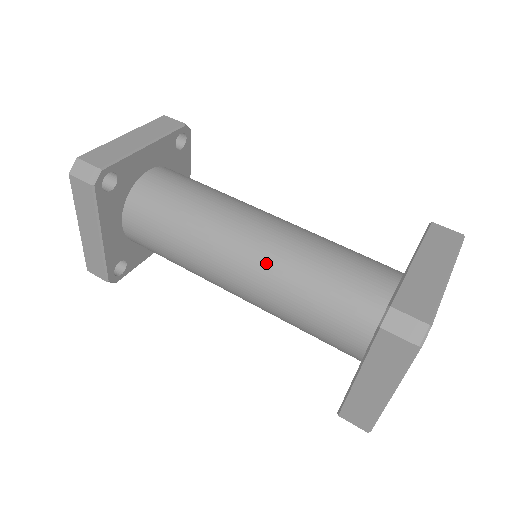
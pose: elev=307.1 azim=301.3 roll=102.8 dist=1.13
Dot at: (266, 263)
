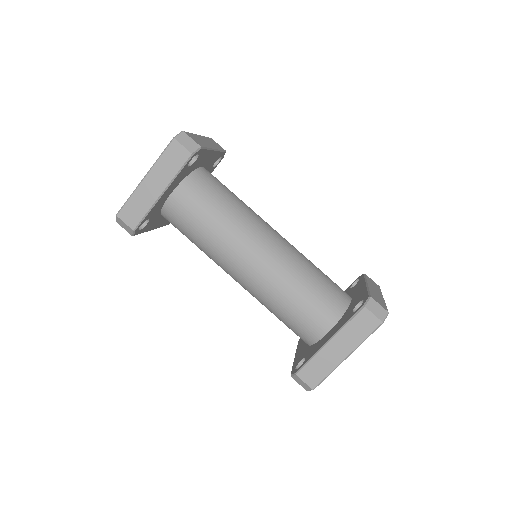
Dot at: (251, 291)
